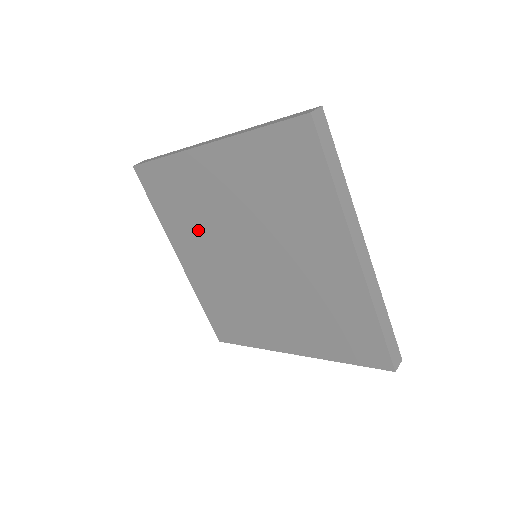
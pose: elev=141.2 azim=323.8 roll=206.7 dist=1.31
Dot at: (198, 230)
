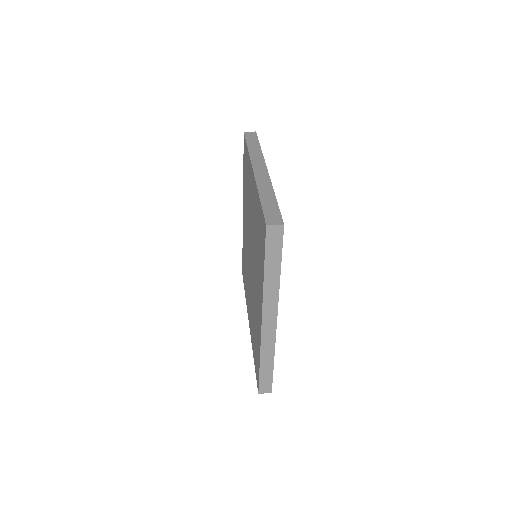
Dot at: (247, 276)
